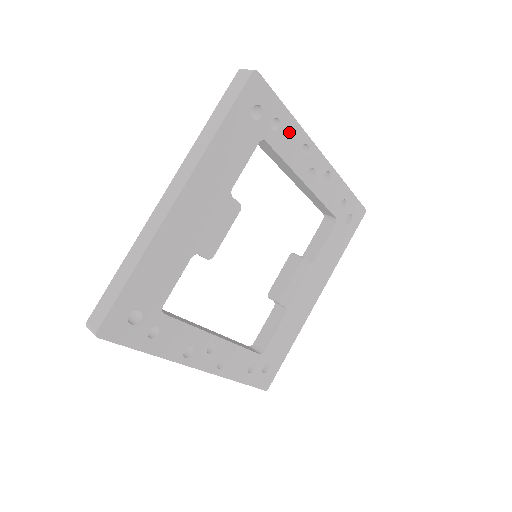
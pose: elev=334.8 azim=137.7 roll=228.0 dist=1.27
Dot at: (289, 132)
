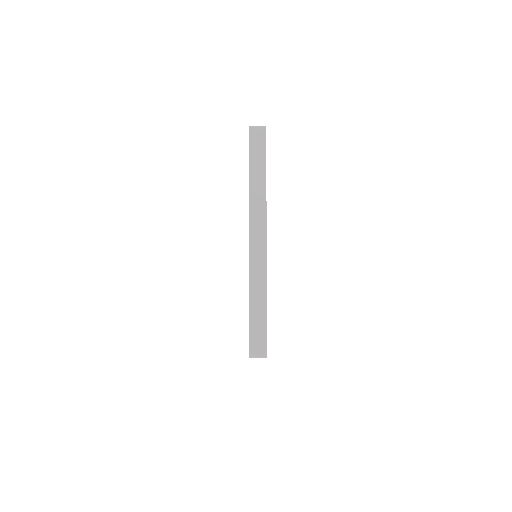
Dot at: occluded
